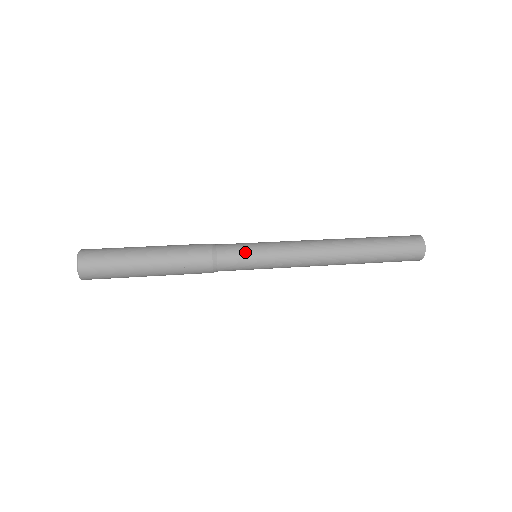
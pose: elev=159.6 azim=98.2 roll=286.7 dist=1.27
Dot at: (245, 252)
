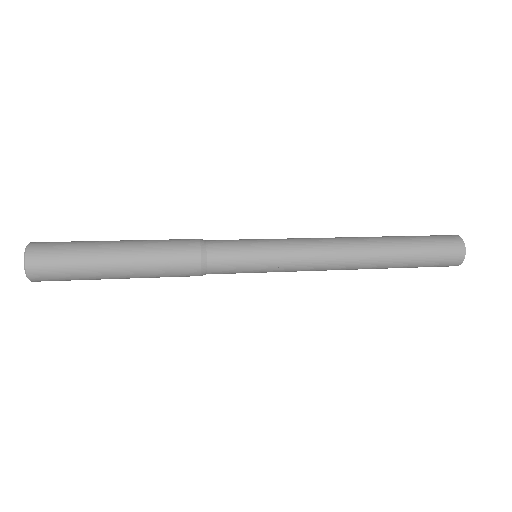
Dot at: (242, 245)
